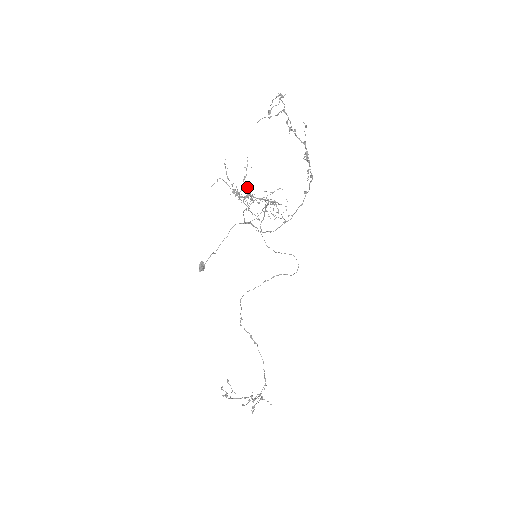
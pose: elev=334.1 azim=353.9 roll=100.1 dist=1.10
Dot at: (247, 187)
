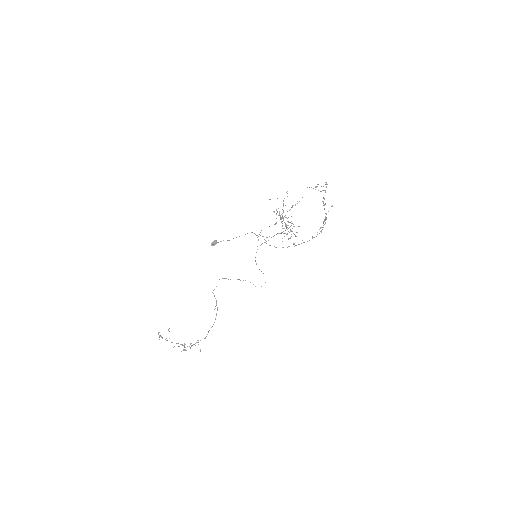
Dot at: occluded
